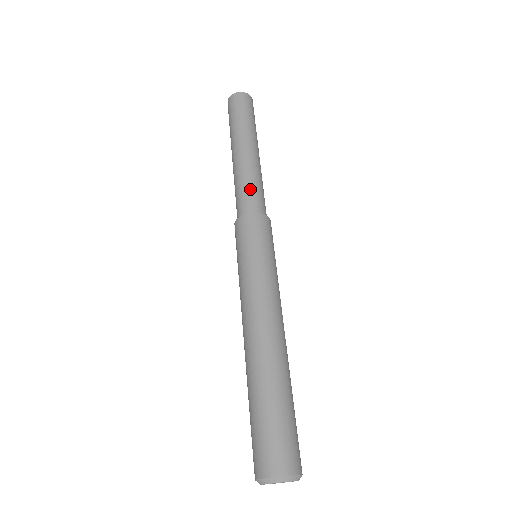
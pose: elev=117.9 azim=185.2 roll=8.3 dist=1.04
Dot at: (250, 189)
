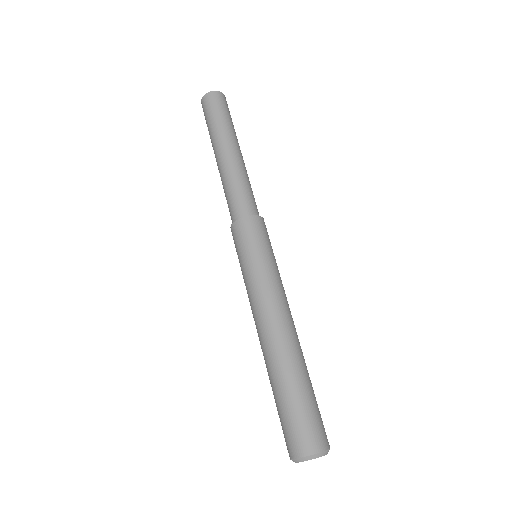
Dot at: (238, 192)
